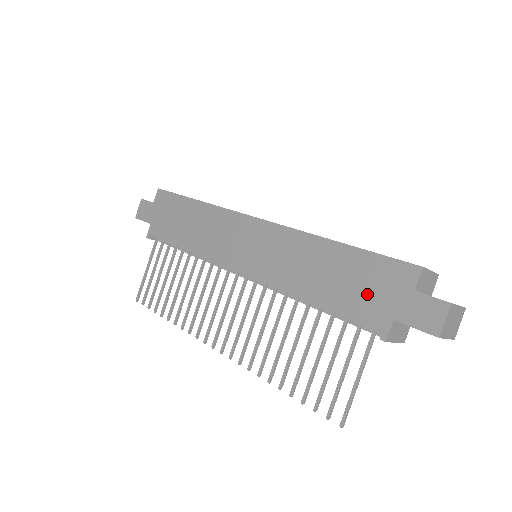
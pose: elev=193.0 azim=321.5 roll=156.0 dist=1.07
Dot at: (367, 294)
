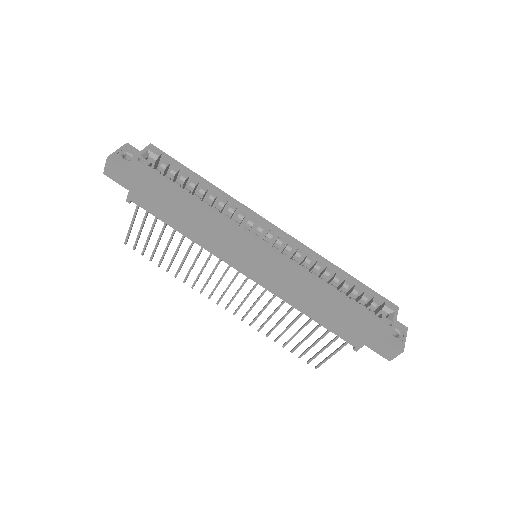
Dot at: (351, 328)
